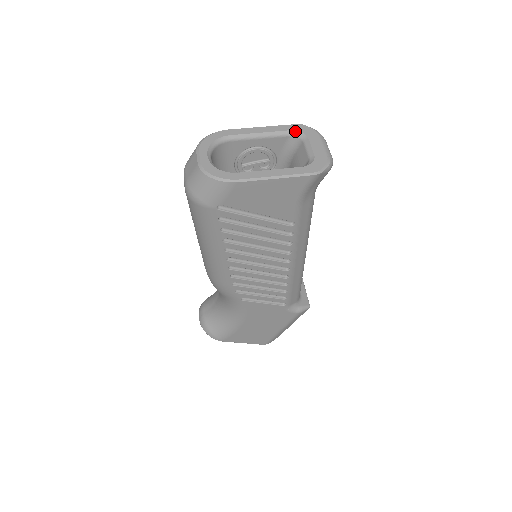
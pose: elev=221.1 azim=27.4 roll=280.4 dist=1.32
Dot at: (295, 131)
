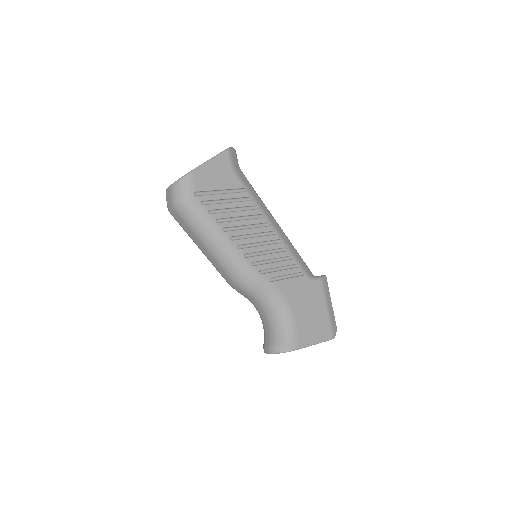
Dot at: occluded
